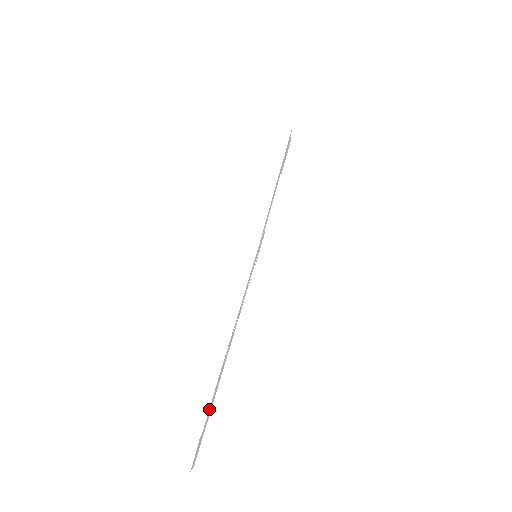
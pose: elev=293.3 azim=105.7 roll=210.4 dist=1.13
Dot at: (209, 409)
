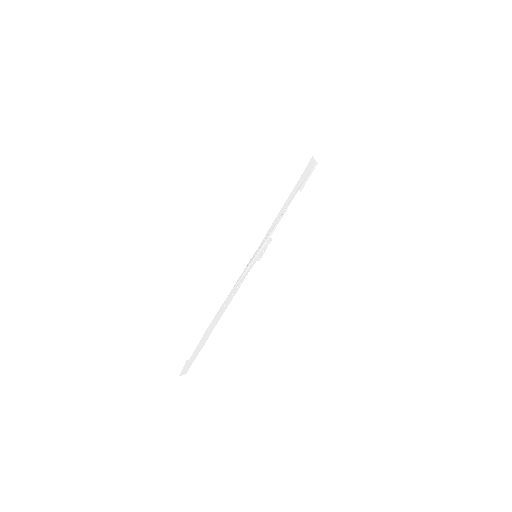
Dot at: (197, 346)
